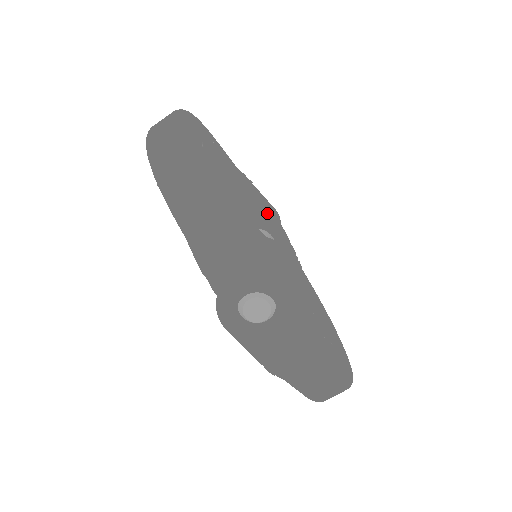
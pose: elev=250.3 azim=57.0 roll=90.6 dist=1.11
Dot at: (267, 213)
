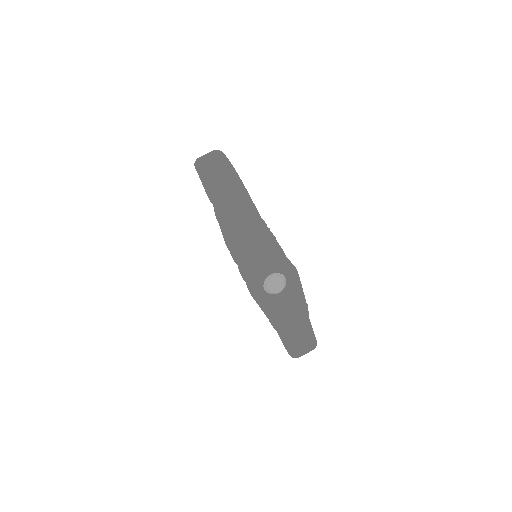
Dot at: occluded
